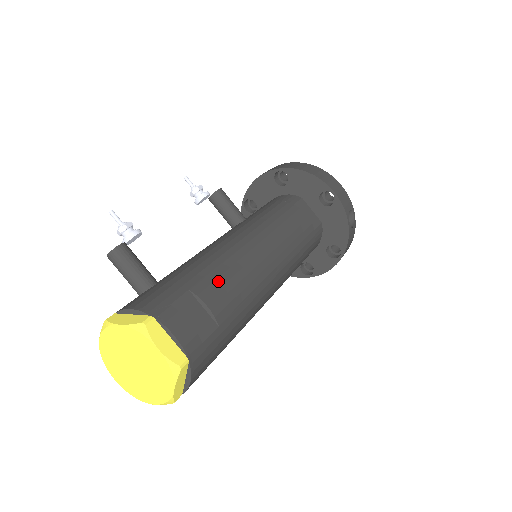
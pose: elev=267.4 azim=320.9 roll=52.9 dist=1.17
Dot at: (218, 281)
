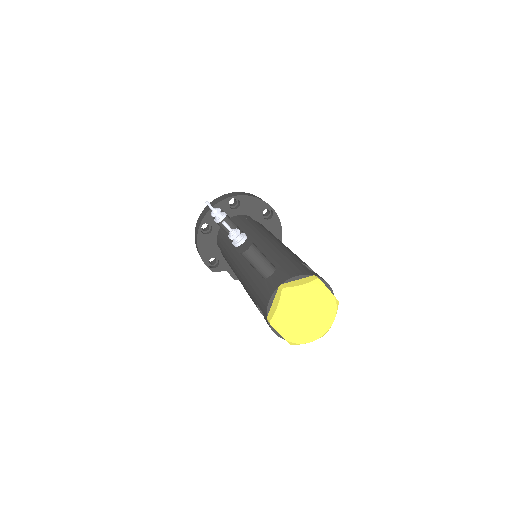
Dot at: (300, 259)
